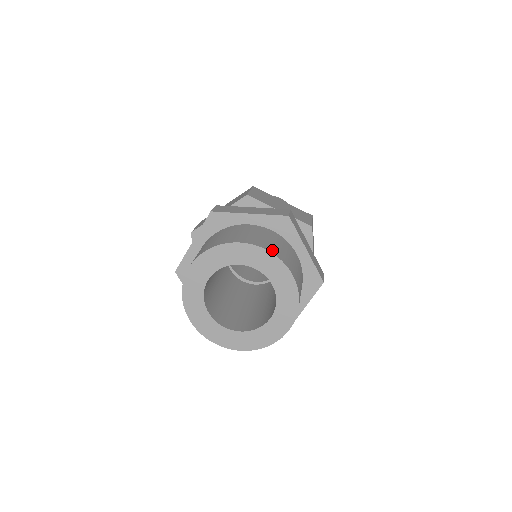
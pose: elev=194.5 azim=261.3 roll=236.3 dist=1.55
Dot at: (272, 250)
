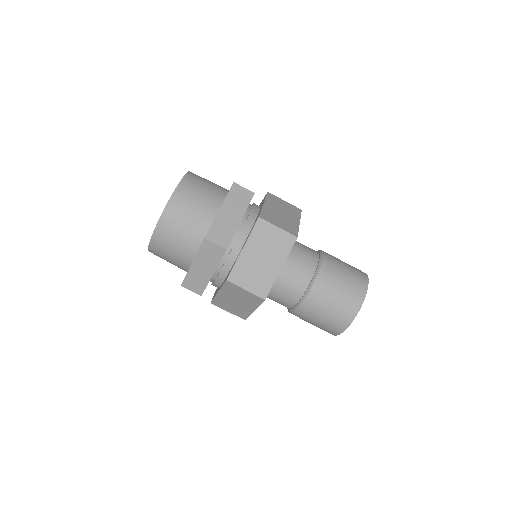
Dot at: occluded
